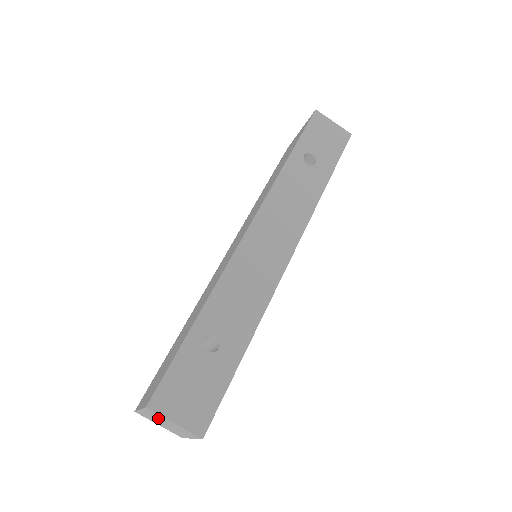
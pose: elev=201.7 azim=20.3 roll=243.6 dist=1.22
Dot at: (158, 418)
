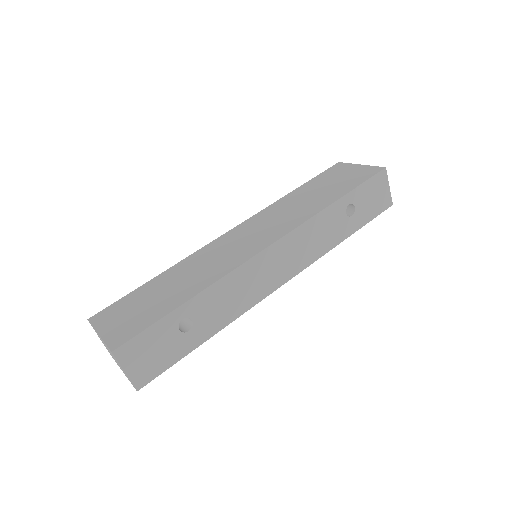
Dot at: occluded
